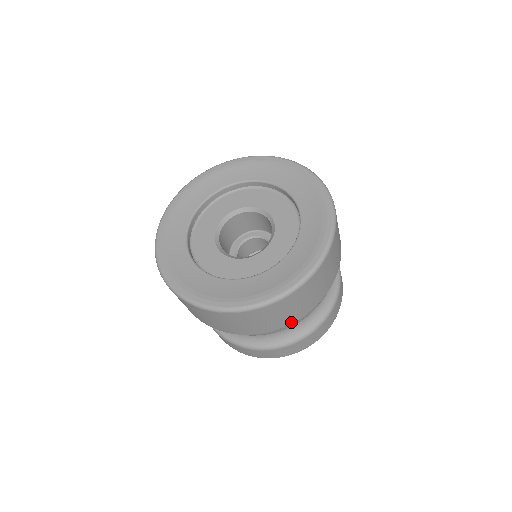
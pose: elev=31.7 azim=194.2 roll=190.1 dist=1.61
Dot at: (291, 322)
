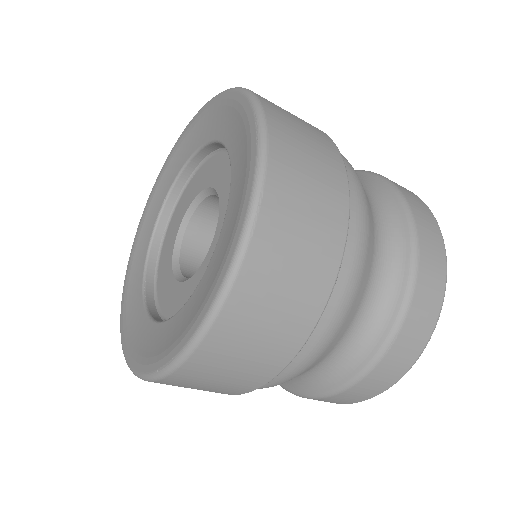
Dot at: (251, 389)
